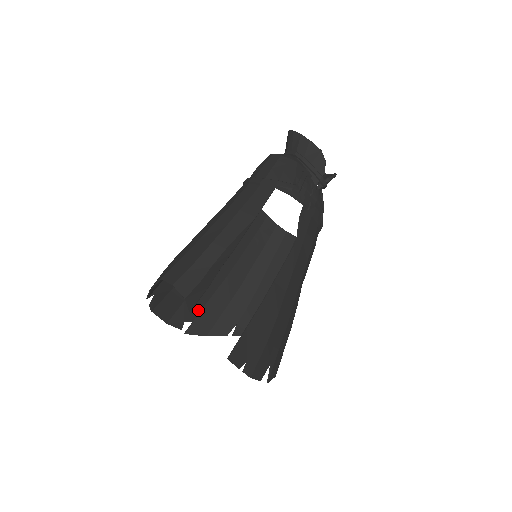
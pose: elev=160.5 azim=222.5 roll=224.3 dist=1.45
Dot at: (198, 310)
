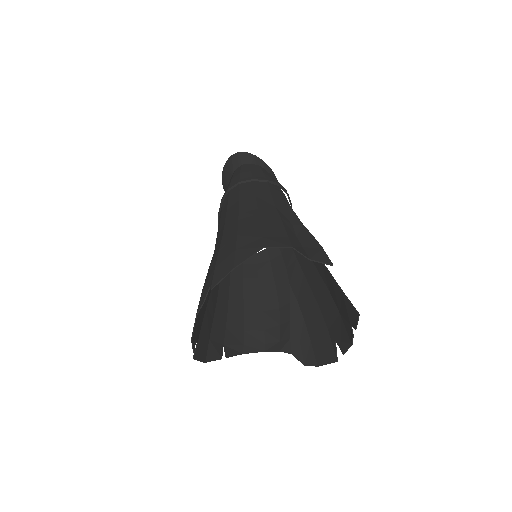
Dot at: (200, 327)
